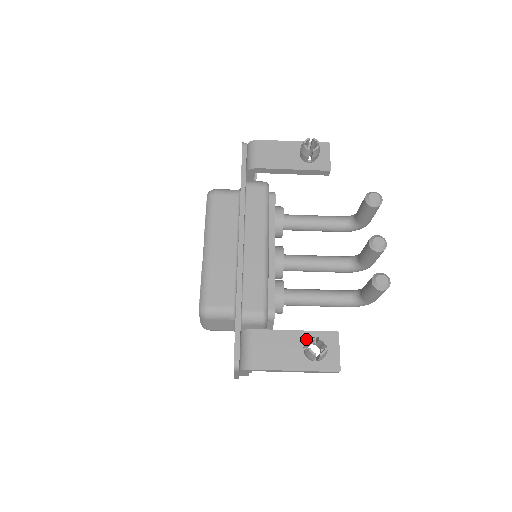
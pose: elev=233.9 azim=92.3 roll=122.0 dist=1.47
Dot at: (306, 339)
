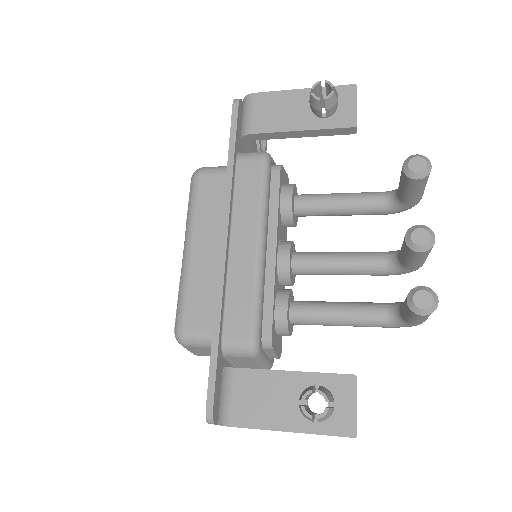
Dot at: (307, 385)
